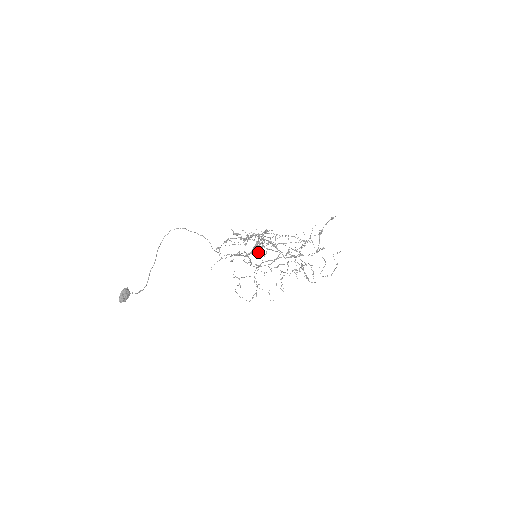
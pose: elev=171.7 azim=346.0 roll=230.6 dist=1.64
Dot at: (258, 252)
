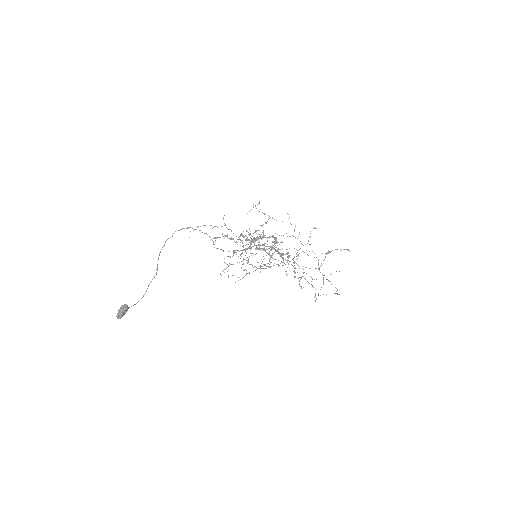
Dot at: (257, 249)
